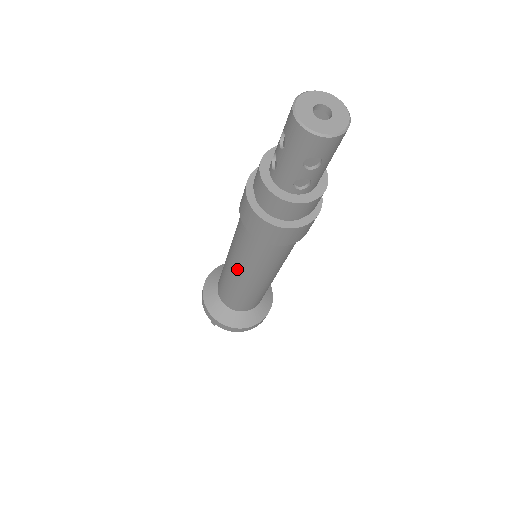
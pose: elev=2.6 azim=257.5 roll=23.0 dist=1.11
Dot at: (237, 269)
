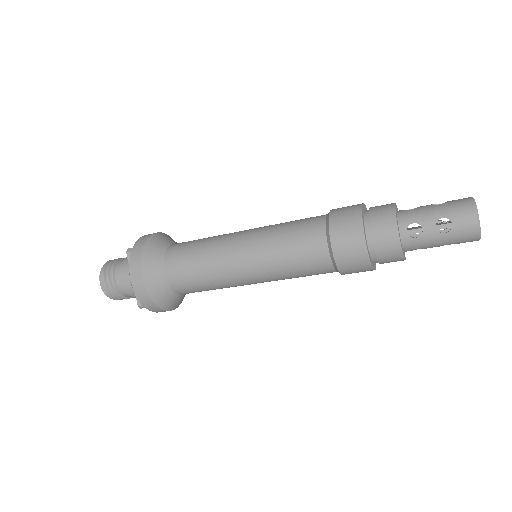
Dot at: (258, 276)
